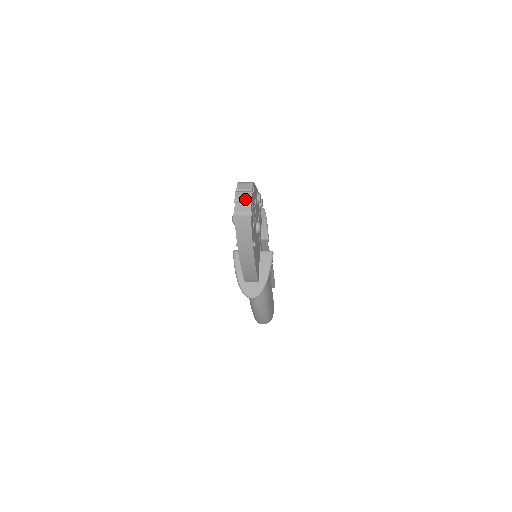
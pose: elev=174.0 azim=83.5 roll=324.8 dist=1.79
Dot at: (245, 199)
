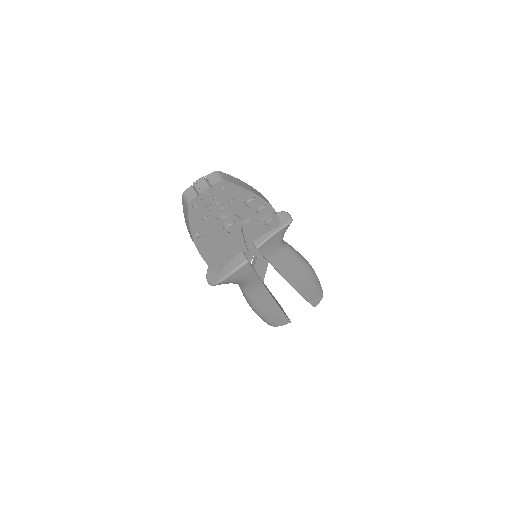
Dot at: (198, 188)
